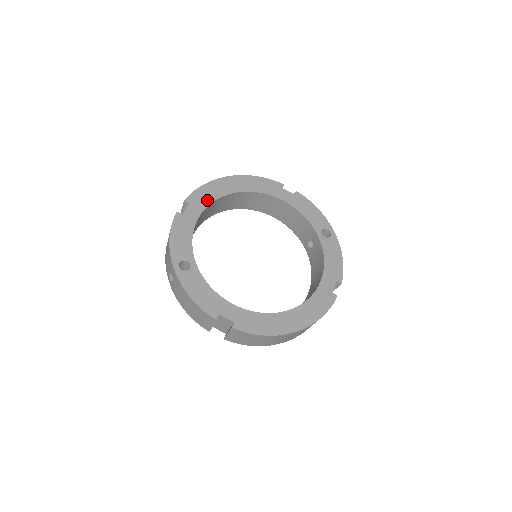
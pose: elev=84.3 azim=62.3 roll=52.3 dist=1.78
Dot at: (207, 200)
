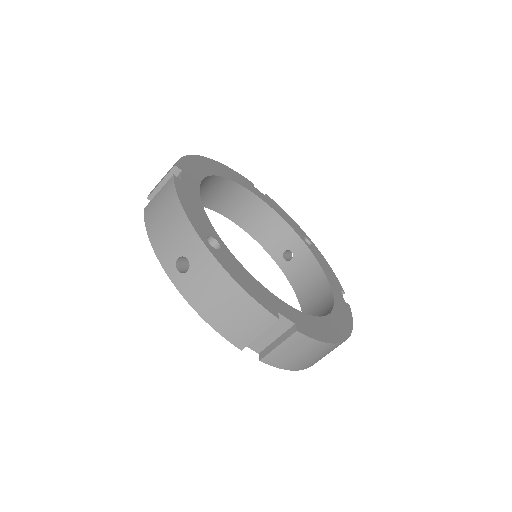
Dot at: (198, 173)
